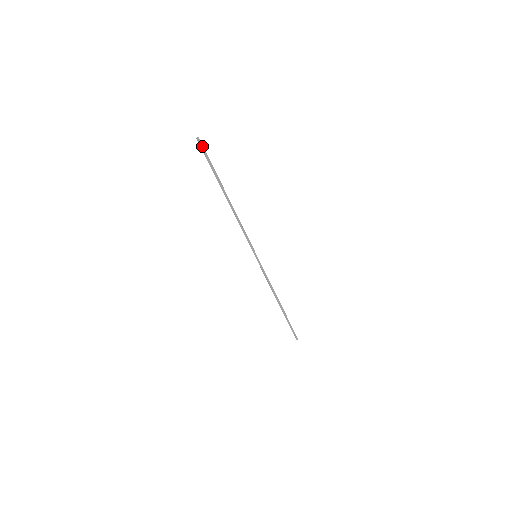
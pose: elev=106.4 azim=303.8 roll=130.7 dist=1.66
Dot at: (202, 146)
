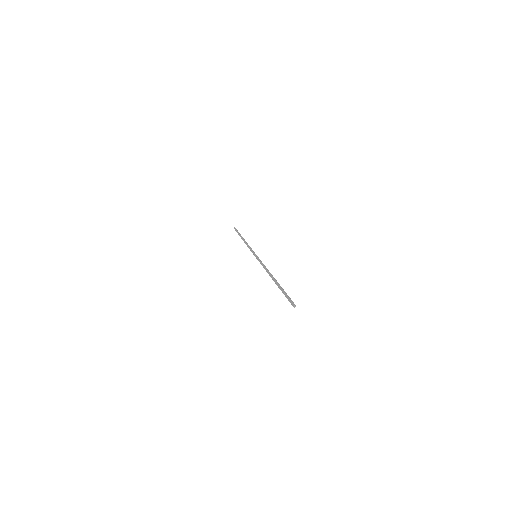
Dot at: (292, 303)
